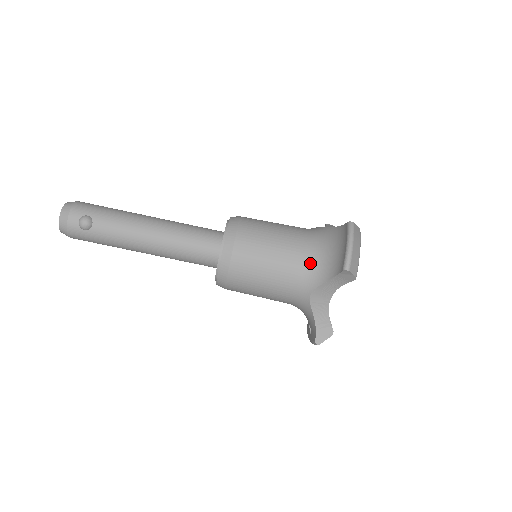
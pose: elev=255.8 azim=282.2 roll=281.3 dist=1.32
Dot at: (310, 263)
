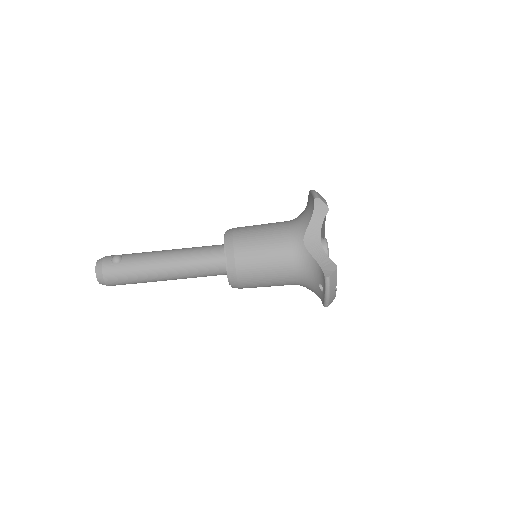
Dot at: (294, 224)
